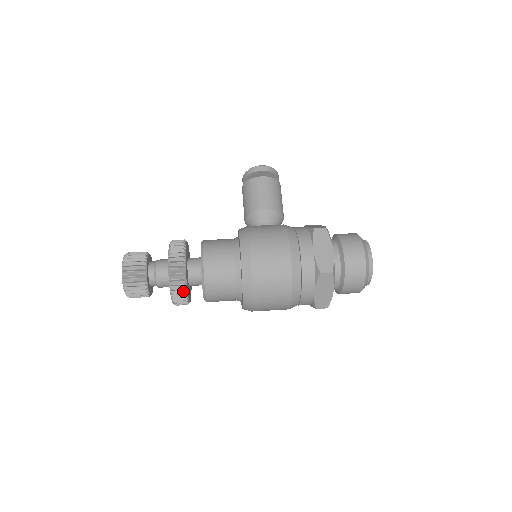
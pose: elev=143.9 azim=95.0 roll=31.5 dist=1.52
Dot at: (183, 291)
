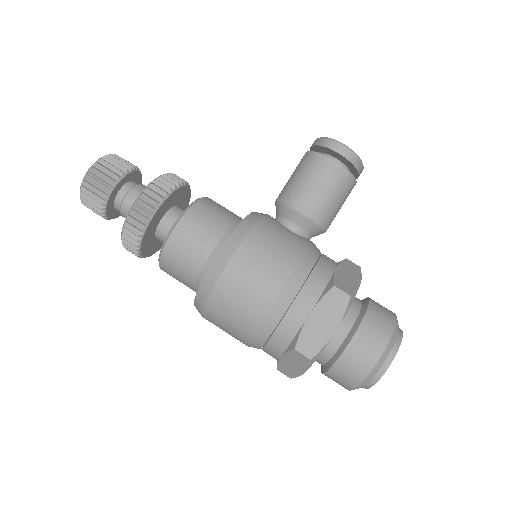
Dot at: (135, 246)
